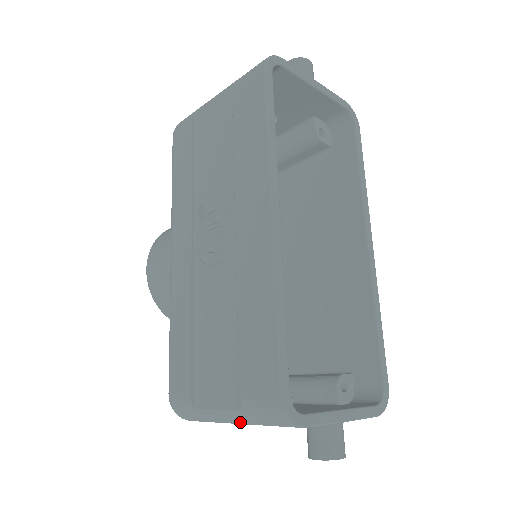
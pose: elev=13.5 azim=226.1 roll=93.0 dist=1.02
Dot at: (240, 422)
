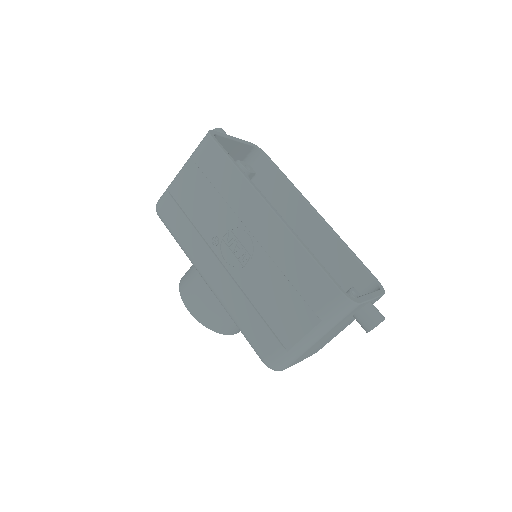
Dot at: (322, 333)
